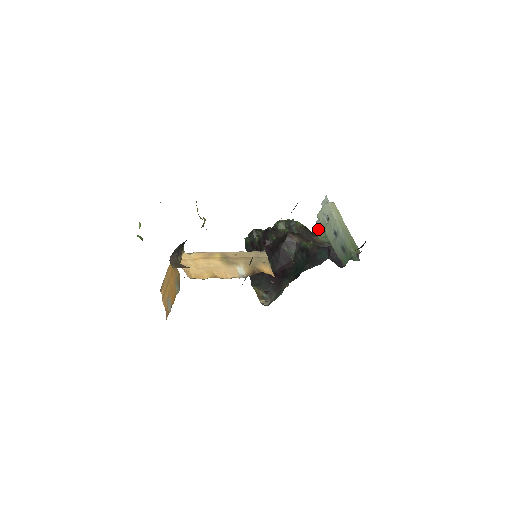
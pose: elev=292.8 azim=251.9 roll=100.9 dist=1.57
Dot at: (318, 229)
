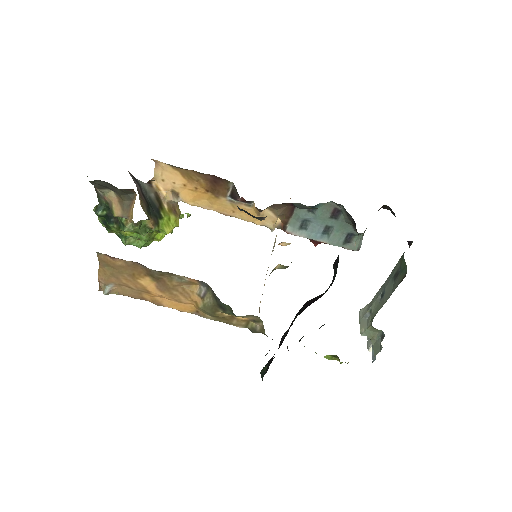
Dot at: (375, 353)
